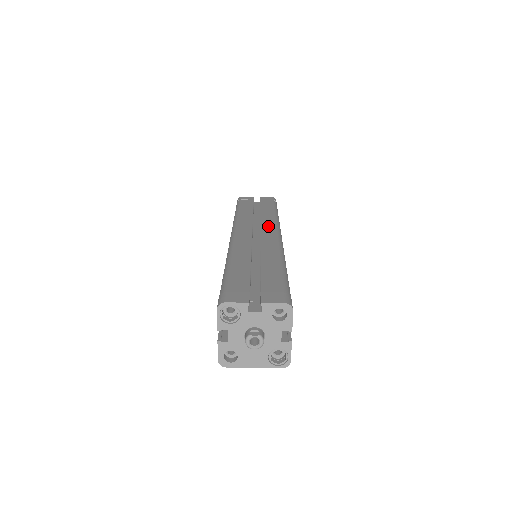
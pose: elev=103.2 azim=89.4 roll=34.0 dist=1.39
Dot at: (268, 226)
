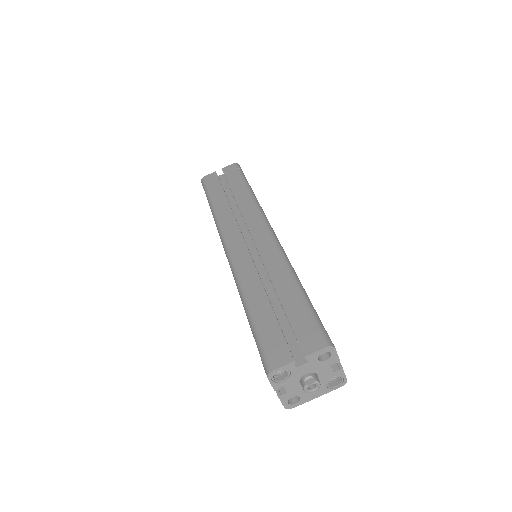
Dot at: (254, 221)
